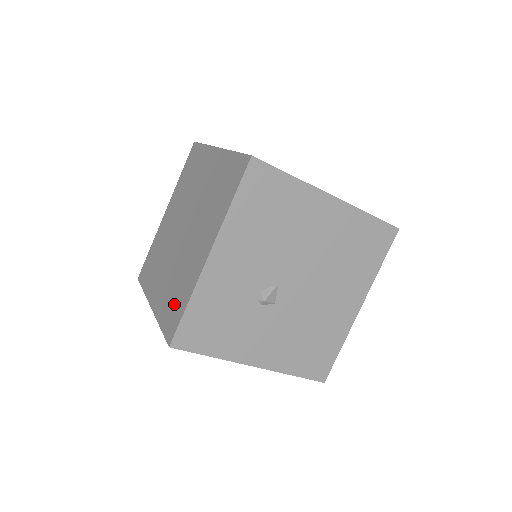
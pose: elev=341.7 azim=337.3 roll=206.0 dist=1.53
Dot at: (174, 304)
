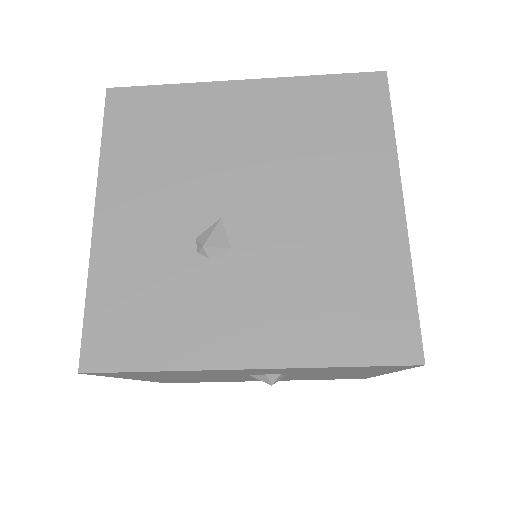
Dot at: occluded
